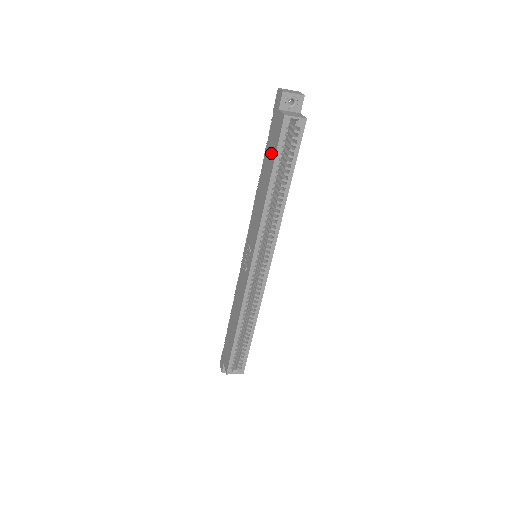
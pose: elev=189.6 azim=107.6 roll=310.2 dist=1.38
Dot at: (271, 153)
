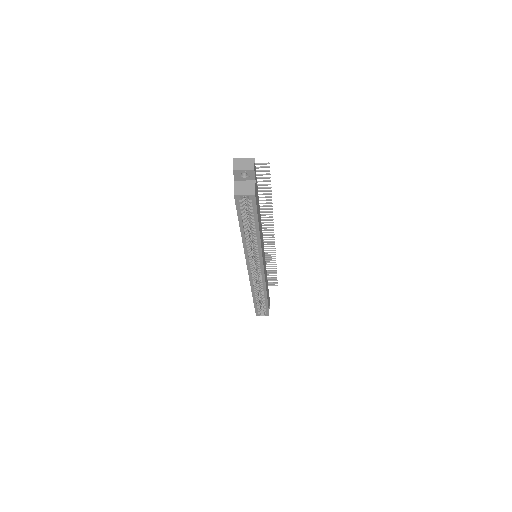
Dot at: occluded
